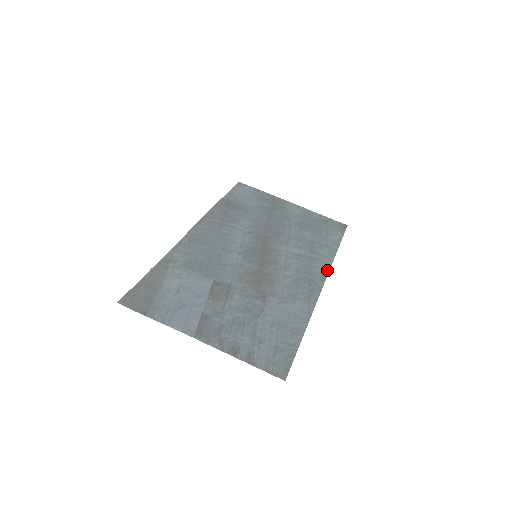
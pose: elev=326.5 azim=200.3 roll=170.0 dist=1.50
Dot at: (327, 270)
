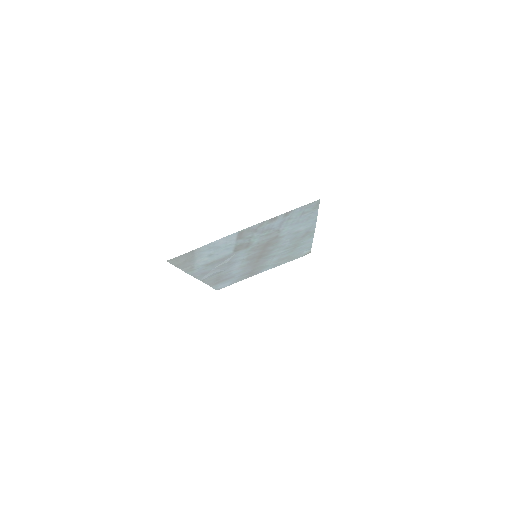
Dot at: (311, 238)
